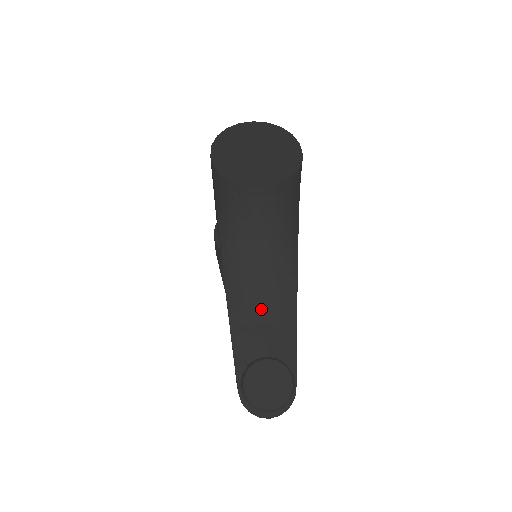
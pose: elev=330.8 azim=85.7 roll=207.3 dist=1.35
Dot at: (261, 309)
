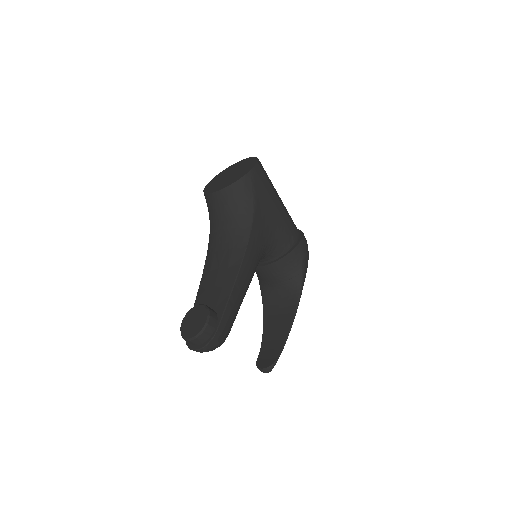
Dot at: (216, 277)
